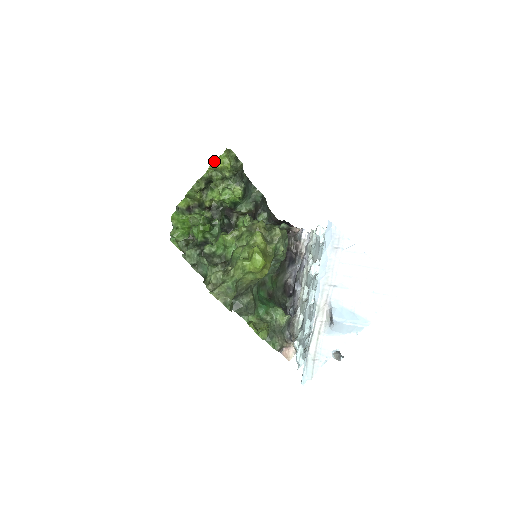
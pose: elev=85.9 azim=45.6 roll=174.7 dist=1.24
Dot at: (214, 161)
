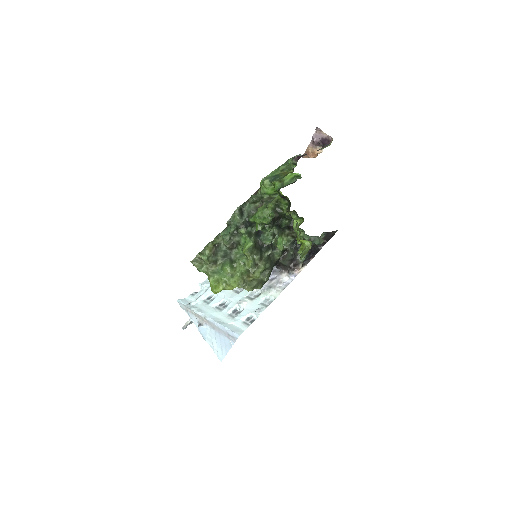
Dot at: (299, 239)
